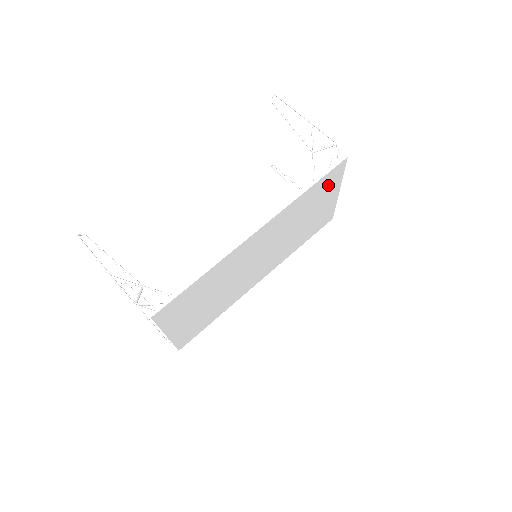
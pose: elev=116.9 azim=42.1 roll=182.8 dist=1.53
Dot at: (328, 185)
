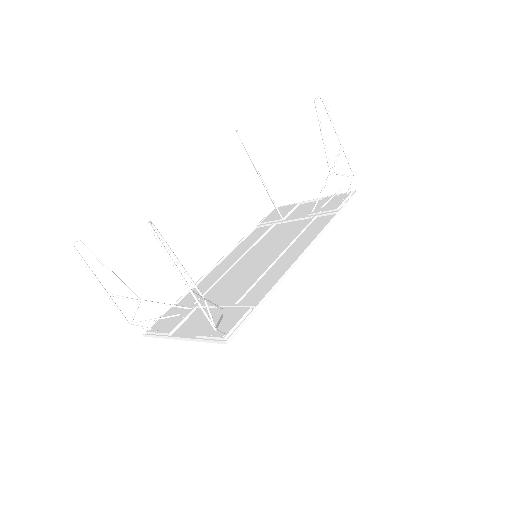
Dot at: occluded
